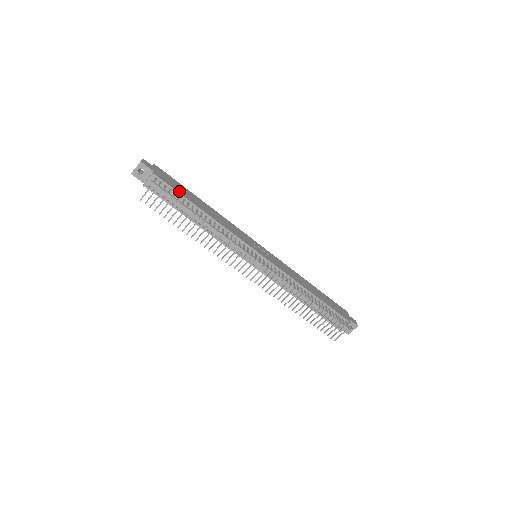
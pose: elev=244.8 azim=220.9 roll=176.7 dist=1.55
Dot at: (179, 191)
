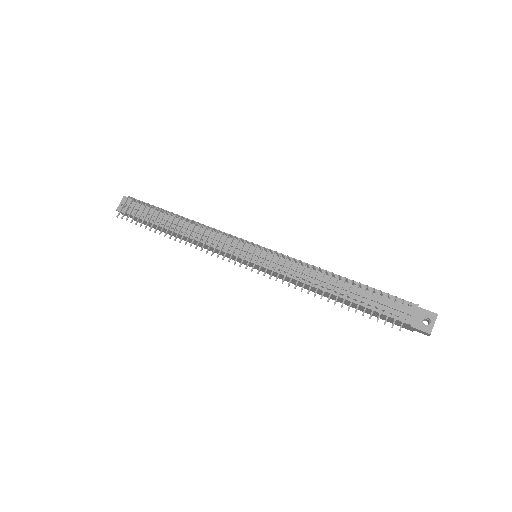
Dot at: occluded
